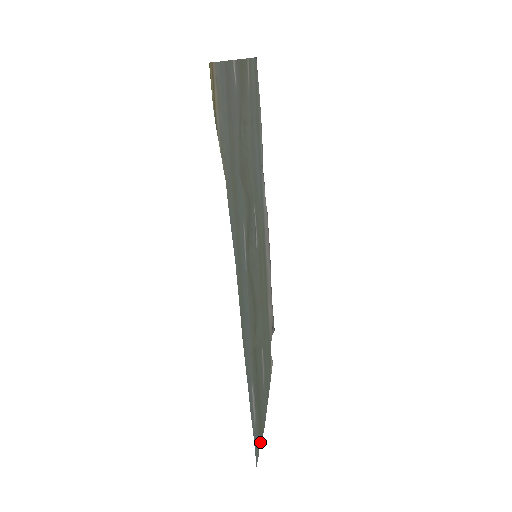
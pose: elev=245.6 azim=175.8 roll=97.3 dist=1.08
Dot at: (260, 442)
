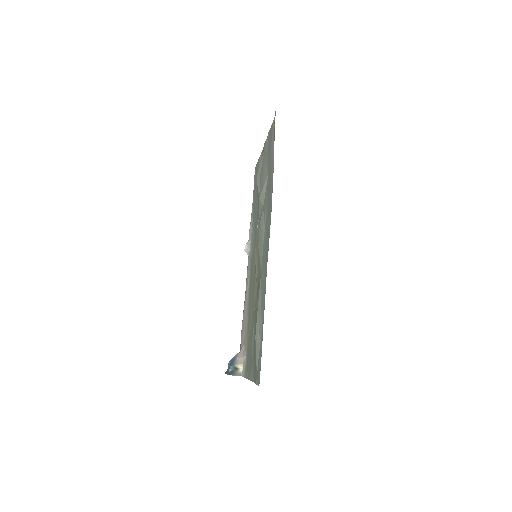
Dot at: (256, 381)
